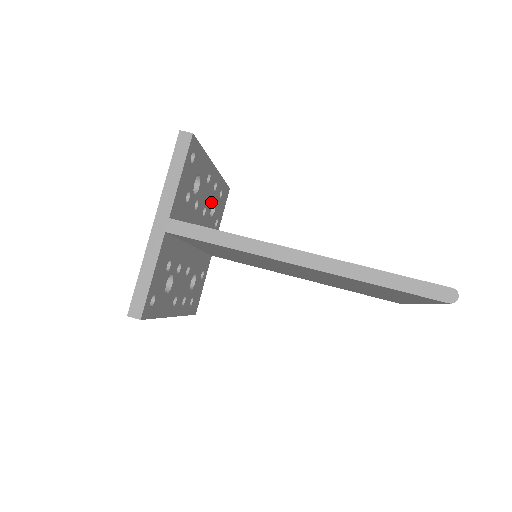
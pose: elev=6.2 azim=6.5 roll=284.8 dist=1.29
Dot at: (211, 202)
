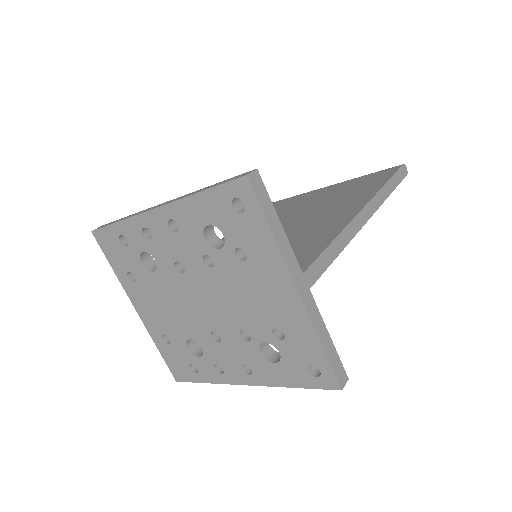
Dot at: occluded
